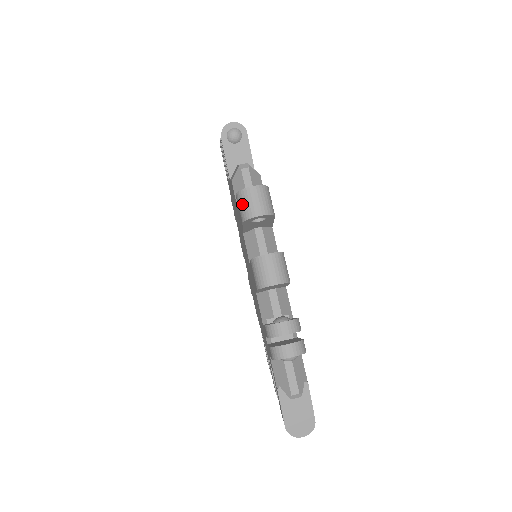
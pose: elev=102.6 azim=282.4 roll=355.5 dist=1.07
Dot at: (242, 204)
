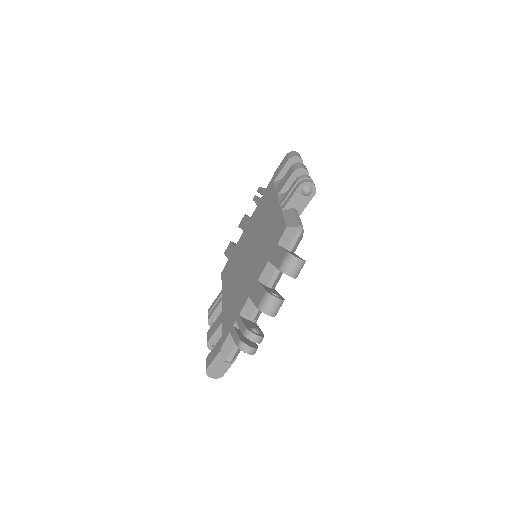
Dot at: (287, 262)
